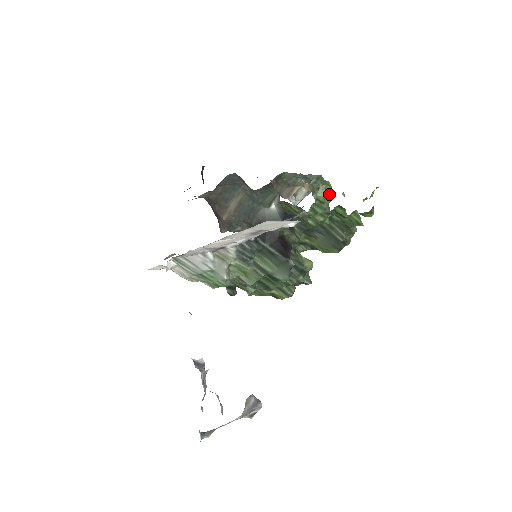
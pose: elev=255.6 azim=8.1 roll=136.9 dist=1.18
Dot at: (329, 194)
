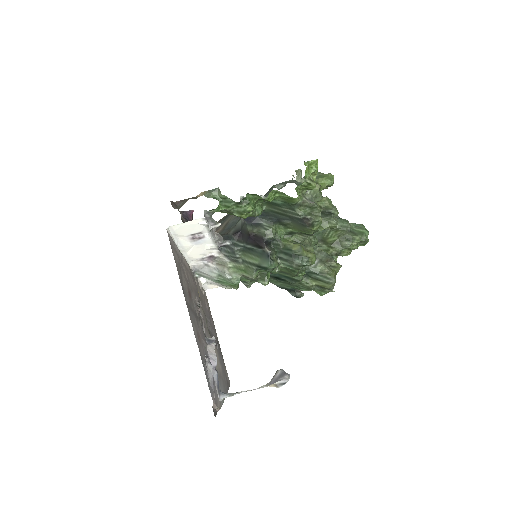
Dot at: (316, 184)
